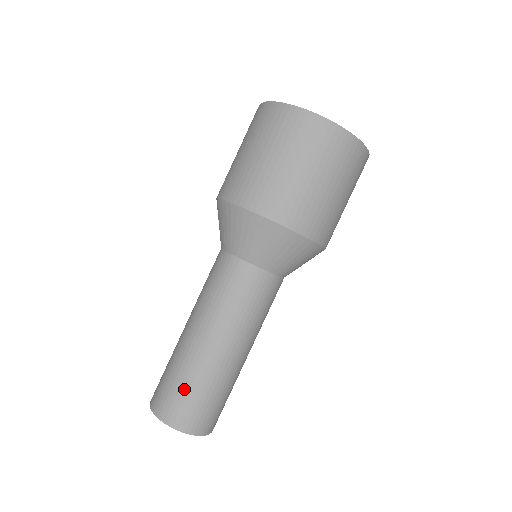
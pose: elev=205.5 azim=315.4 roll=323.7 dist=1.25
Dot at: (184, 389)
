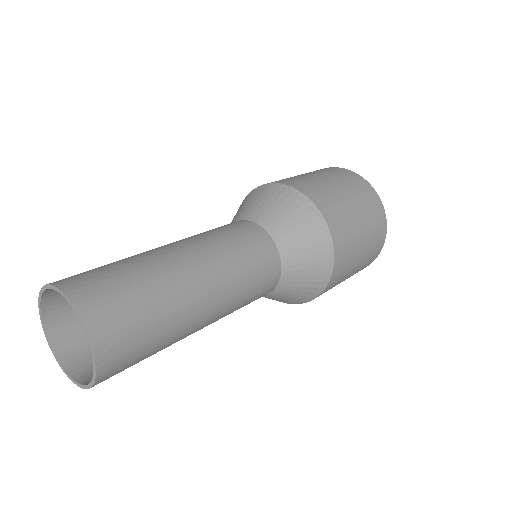
Dot at: (132, 286)
